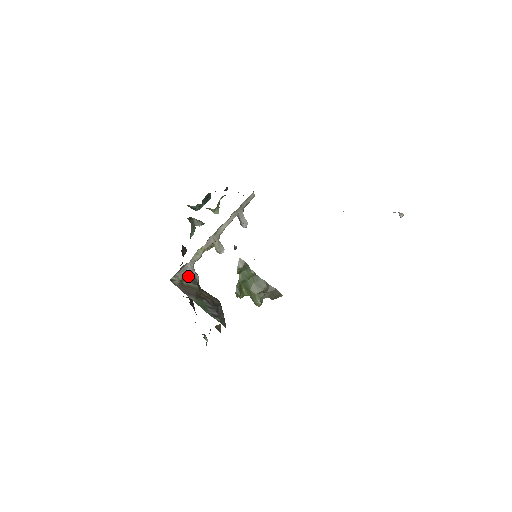
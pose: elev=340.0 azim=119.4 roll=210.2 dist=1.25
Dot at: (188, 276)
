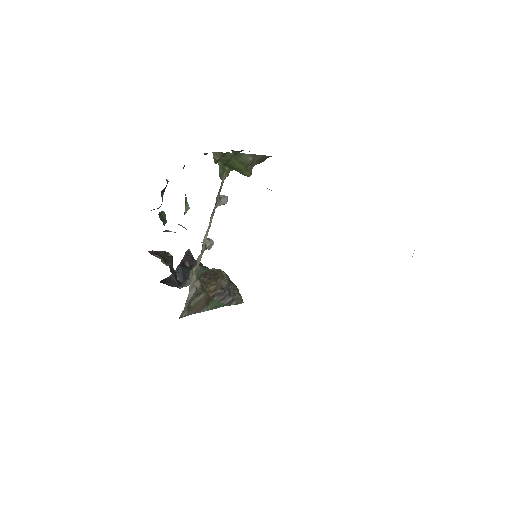
Dot at: occluded
